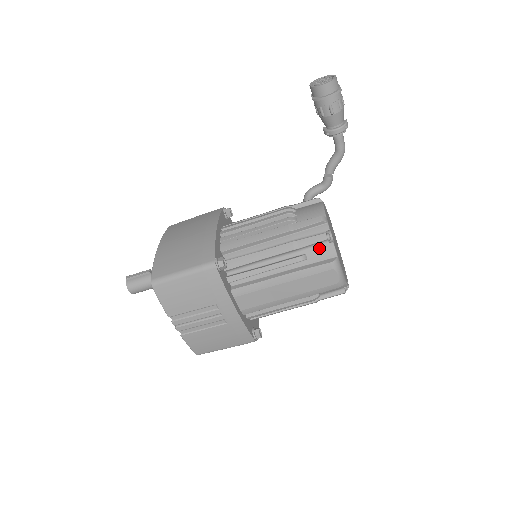
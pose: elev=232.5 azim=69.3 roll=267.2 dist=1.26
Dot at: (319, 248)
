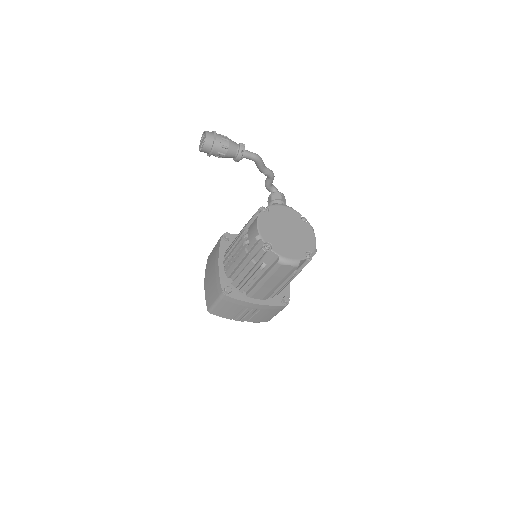
Dot at: (267, 256)
